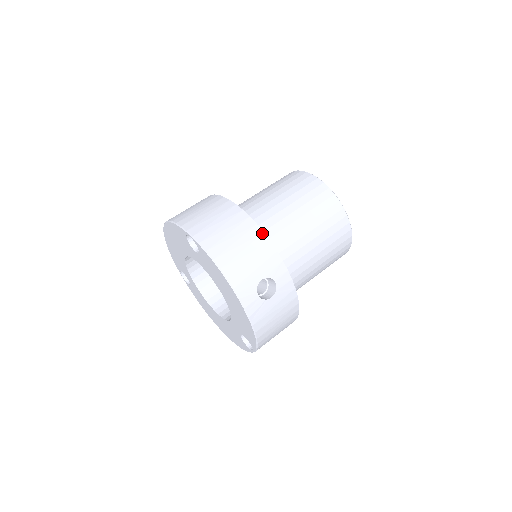
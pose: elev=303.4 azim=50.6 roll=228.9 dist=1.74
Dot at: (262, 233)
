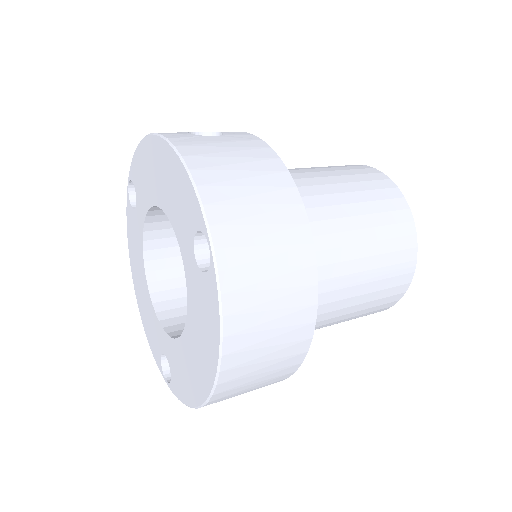
Dot at: occluded
